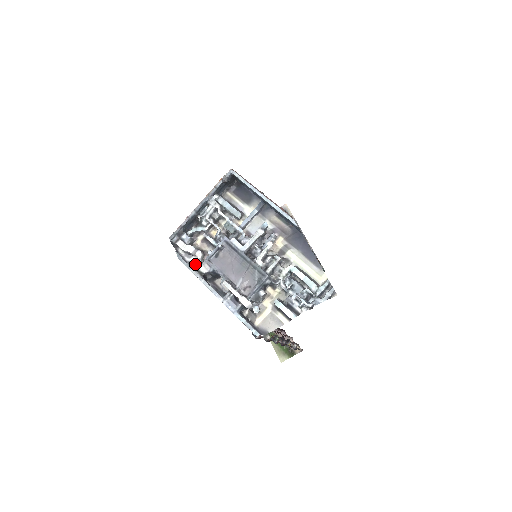
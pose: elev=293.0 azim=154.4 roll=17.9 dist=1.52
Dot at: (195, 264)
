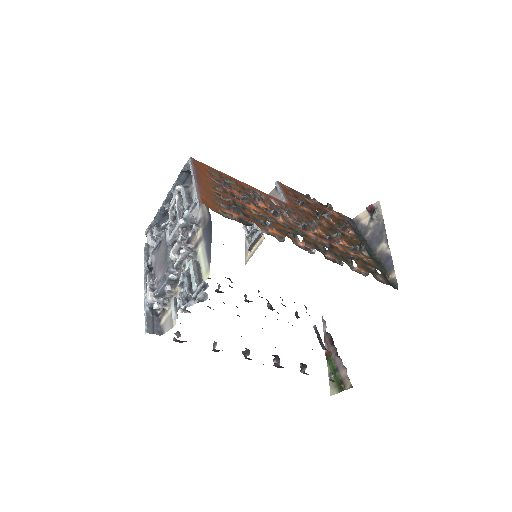
Dot at: occluded
